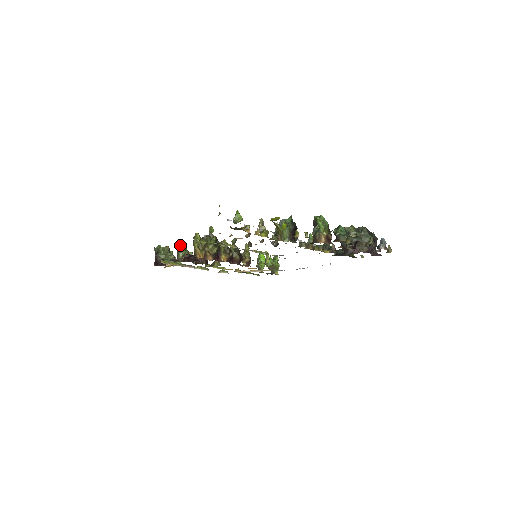
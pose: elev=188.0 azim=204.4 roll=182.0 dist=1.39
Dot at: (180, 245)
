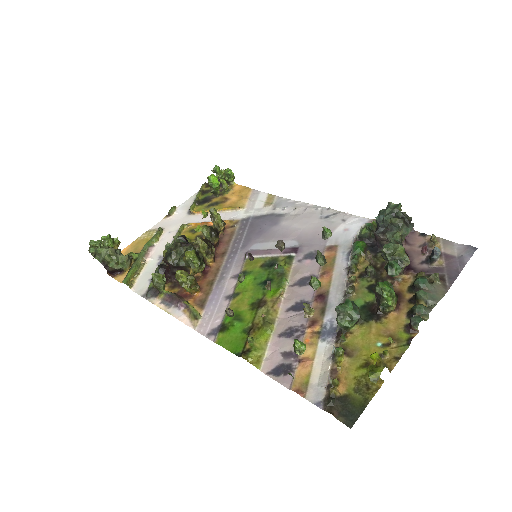
Dot at: (153, 277)
